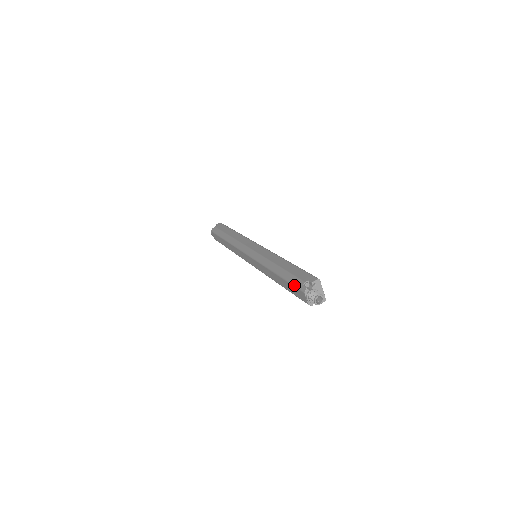
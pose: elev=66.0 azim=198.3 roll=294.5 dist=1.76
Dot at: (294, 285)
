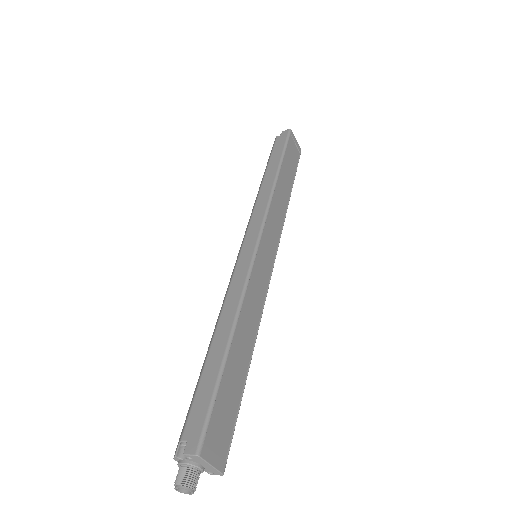
Dot at: occluded
